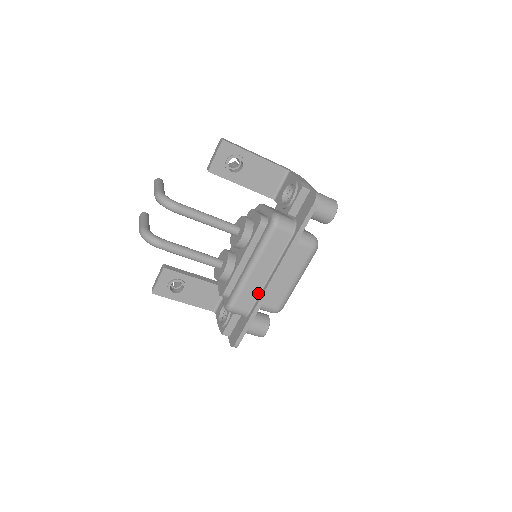
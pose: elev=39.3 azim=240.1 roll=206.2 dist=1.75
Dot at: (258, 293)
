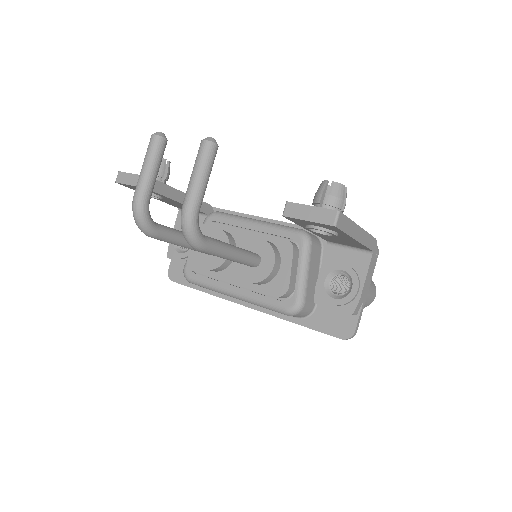
Dot at: occluded
